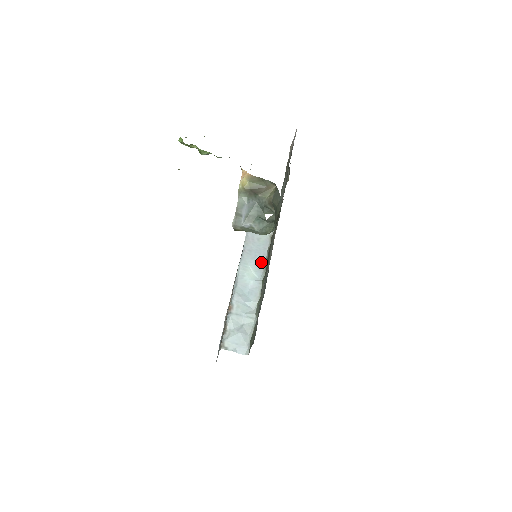
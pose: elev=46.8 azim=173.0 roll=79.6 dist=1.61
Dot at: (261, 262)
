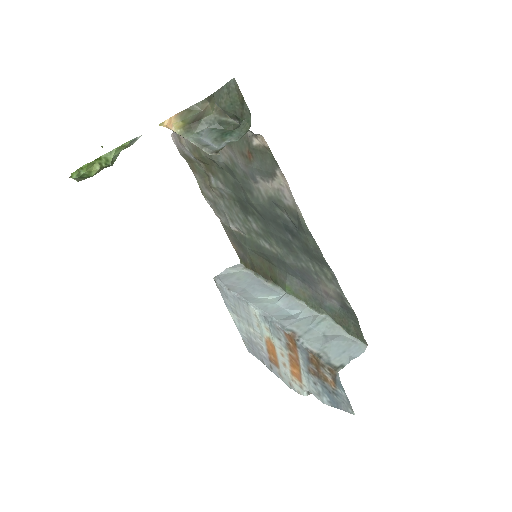
Dot at: (264, 287)
